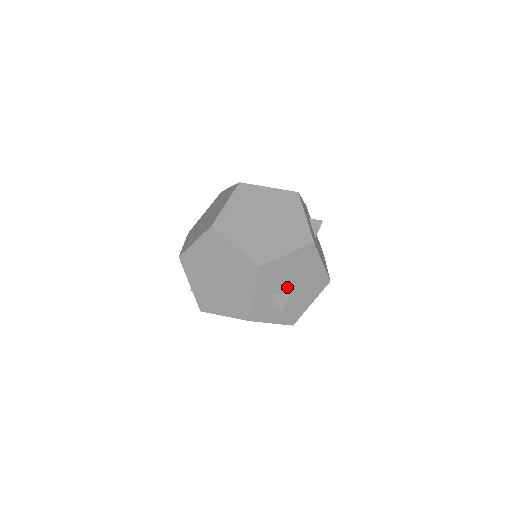
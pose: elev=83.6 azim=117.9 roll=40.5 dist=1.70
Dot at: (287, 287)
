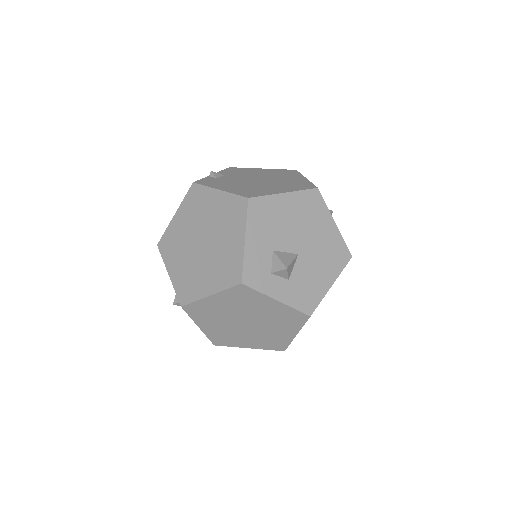
Dot at: (291, 245)
